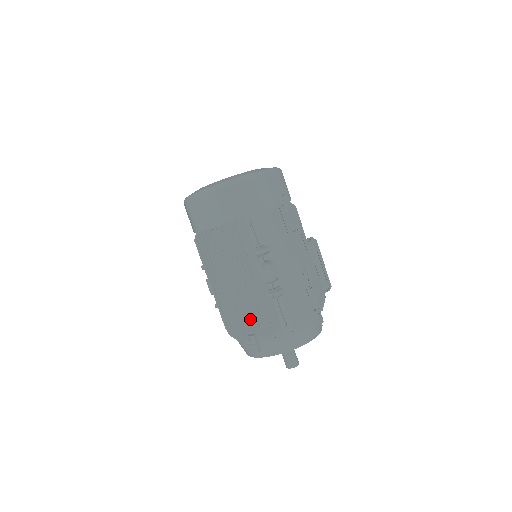
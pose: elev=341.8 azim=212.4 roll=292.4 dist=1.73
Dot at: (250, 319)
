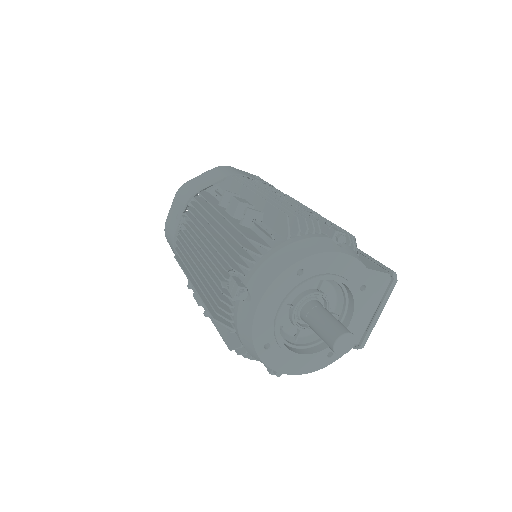
Dot at: (222, 258)
